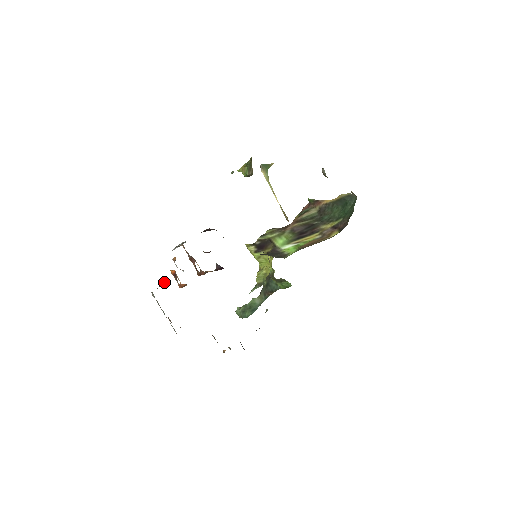
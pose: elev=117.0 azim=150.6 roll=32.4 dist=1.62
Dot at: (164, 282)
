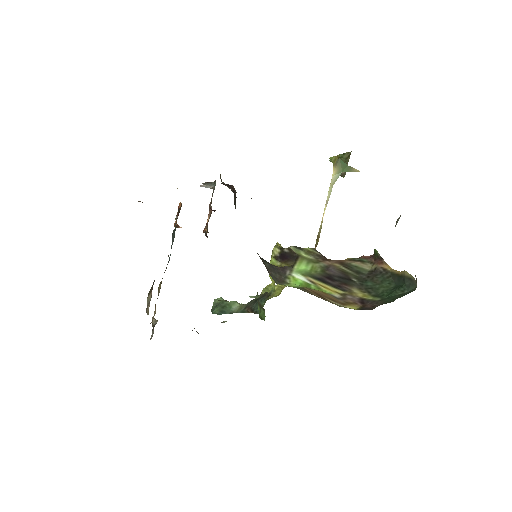
Dot at: occluded
